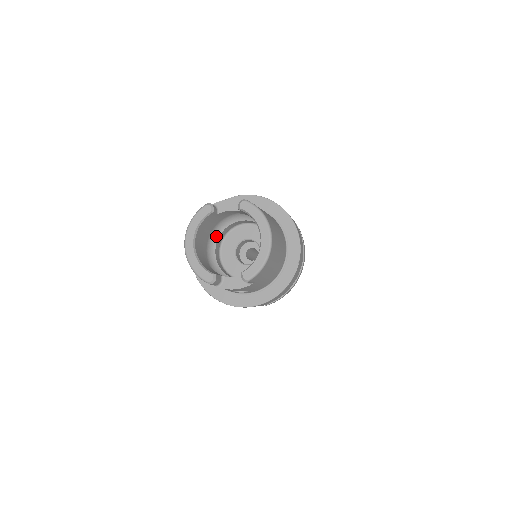
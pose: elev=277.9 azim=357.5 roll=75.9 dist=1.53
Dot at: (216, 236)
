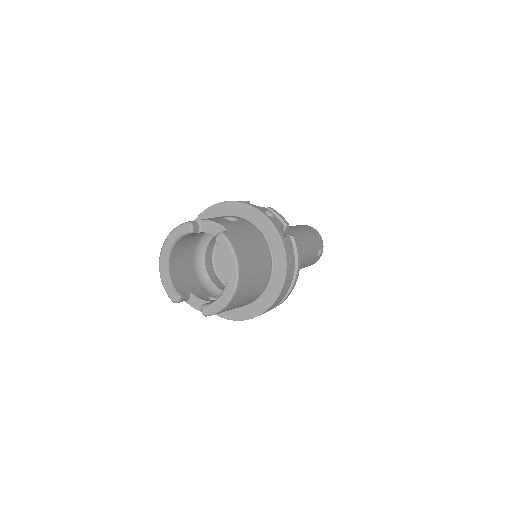
Dot at: (209, 237)
